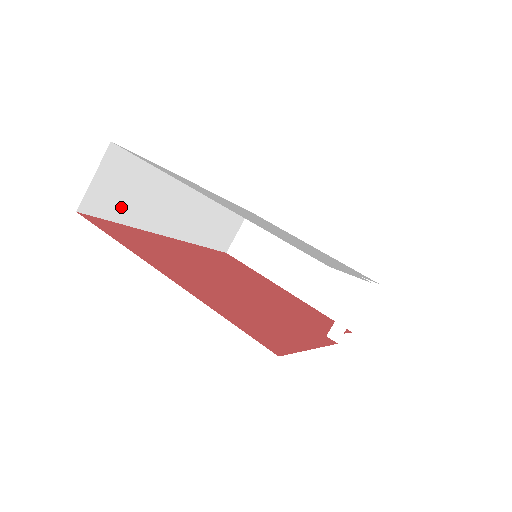
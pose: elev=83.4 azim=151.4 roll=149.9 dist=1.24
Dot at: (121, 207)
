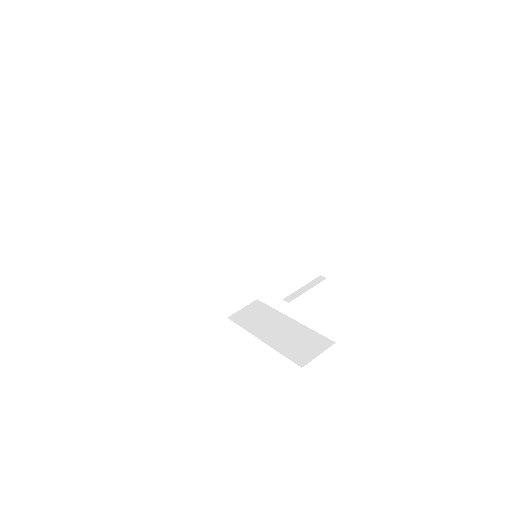
Dot at: (194, 197)
